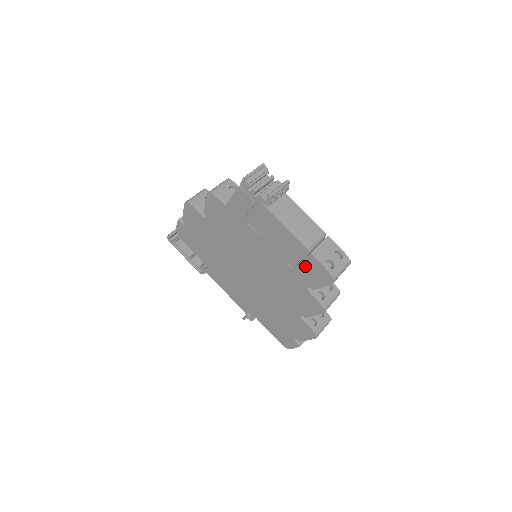
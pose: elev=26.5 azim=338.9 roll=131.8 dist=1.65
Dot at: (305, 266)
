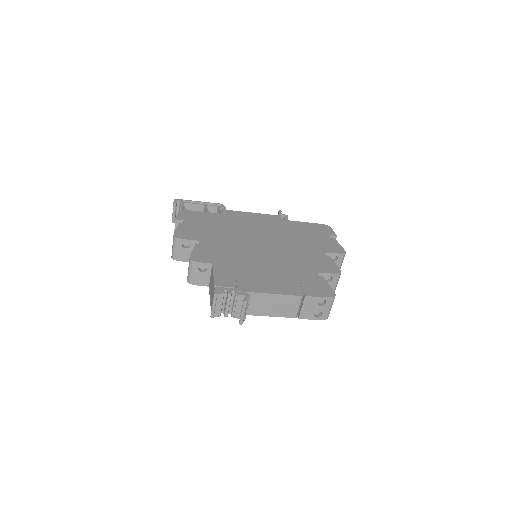
Dot at: occluded
